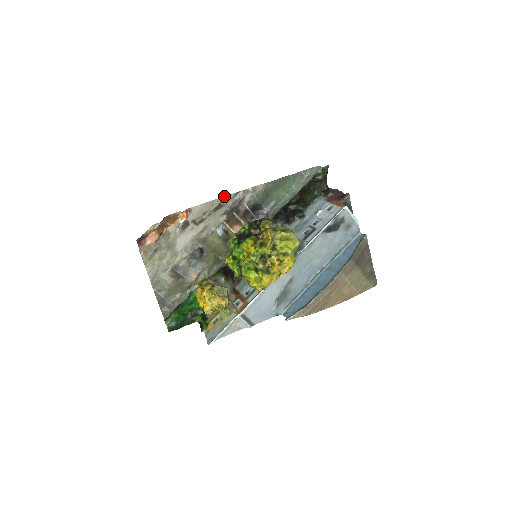
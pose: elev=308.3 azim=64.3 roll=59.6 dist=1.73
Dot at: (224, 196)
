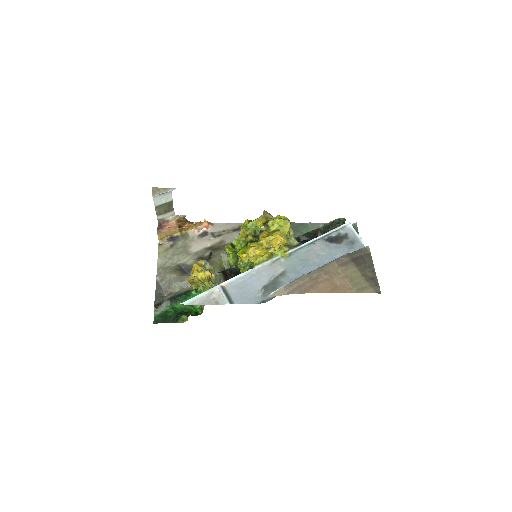
Dot at: occluded
